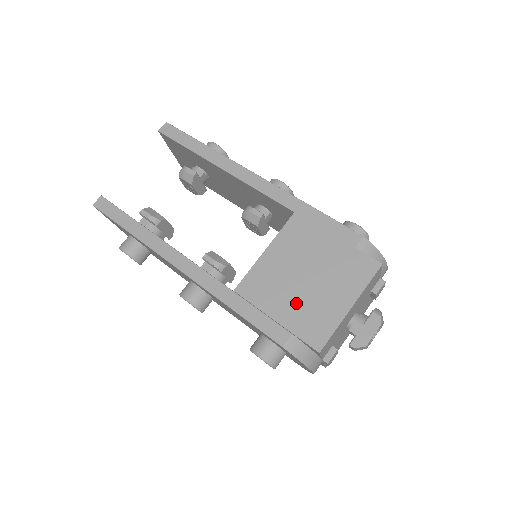
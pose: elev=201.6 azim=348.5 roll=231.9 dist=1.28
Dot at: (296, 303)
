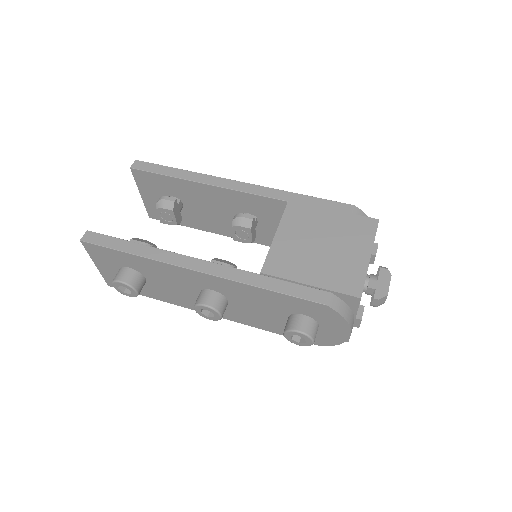
Dot at: (322, 266)
